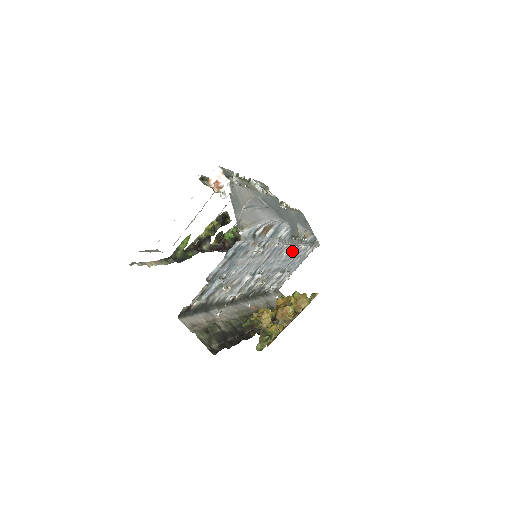
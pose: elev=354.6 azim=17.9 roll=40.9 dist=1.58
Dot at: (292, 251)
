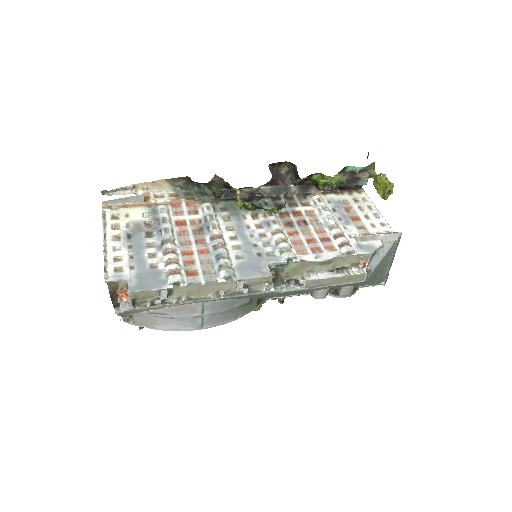
Dot at: occluded
